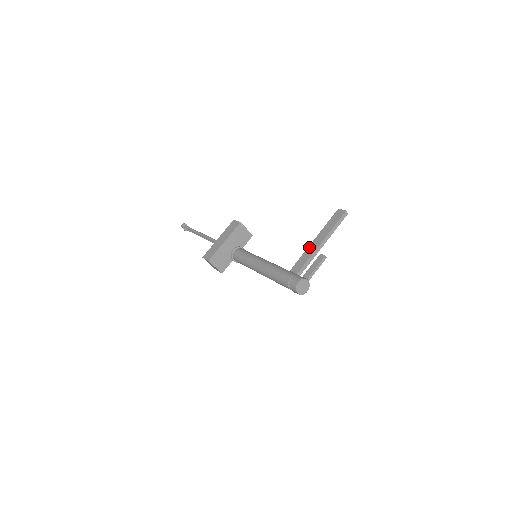
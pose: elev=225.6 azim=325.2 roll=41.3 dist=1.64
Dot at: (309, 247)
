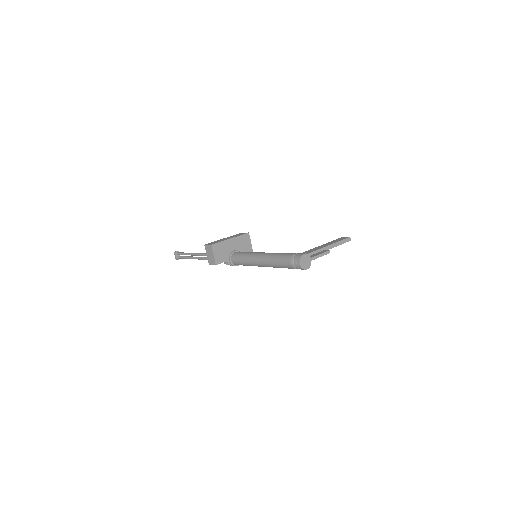
Dot at: (313, 248)
